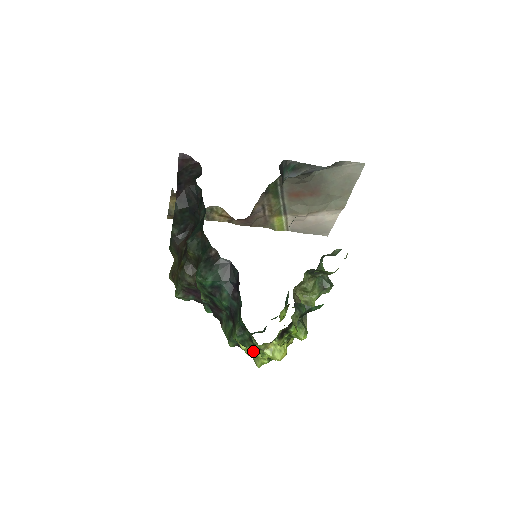
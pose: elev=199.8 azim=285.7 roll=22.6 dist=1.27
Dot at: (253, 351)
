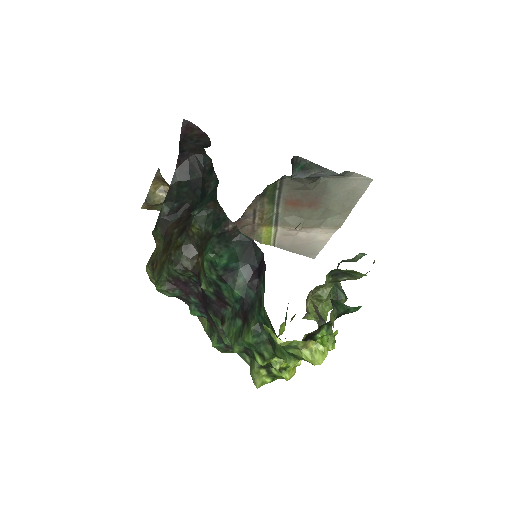
Dot at: (269, 358)
